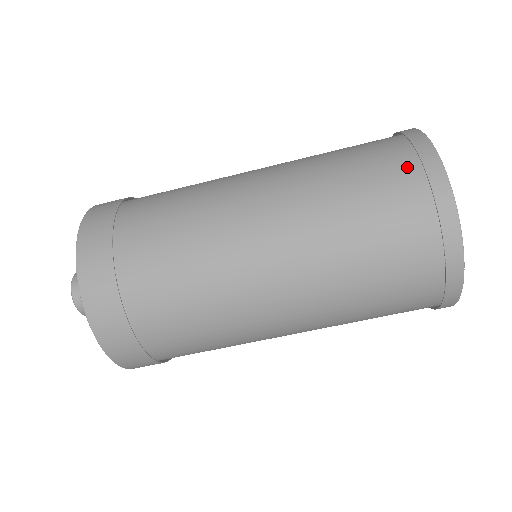
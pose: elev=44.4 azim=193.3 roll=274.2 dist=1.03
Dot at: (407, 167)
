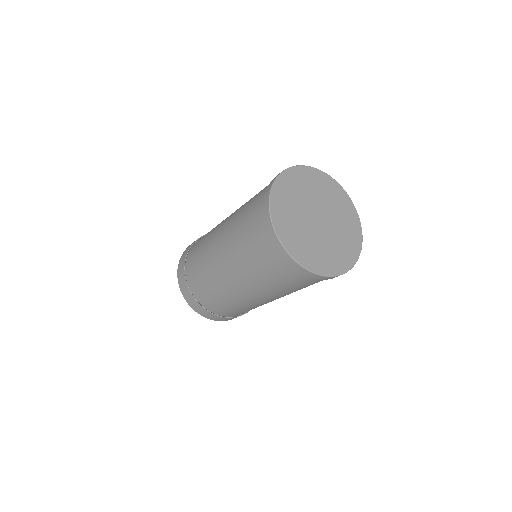
Dot at: occluded
